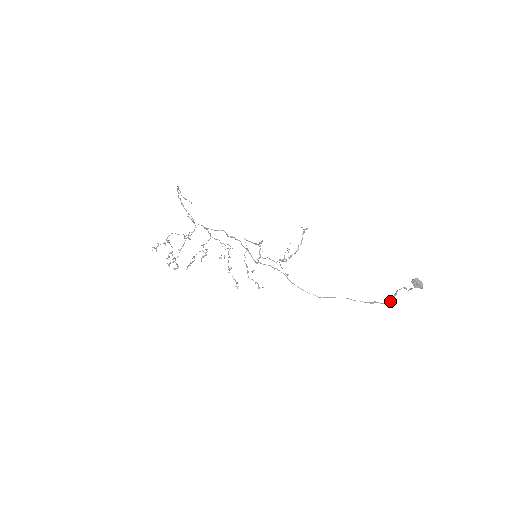
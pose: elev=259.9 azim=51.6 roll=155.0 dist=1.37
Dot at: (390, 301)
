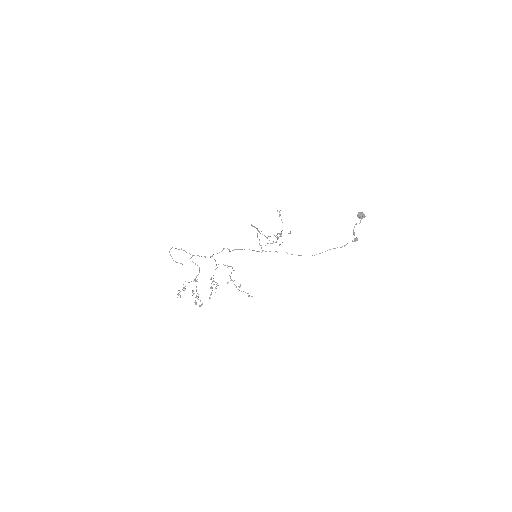
Dot at: (354, 239)
